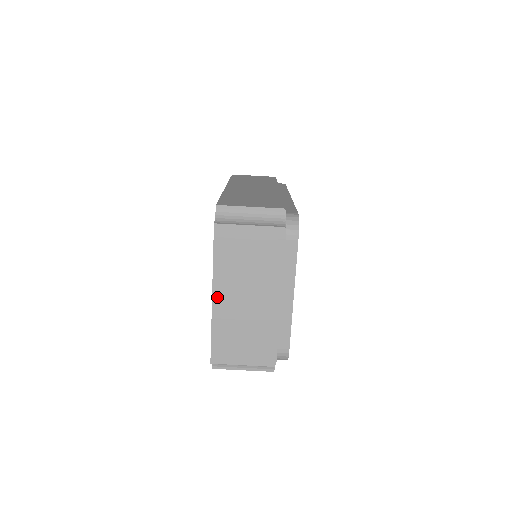
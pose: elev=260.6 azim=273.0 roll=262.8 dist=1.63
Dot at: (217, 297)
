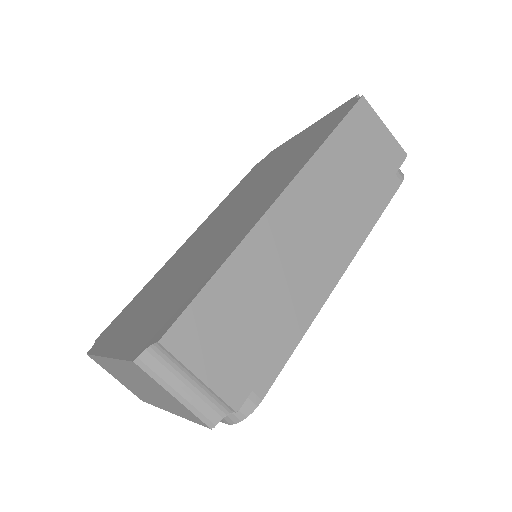
Dot at: (110, 361)
